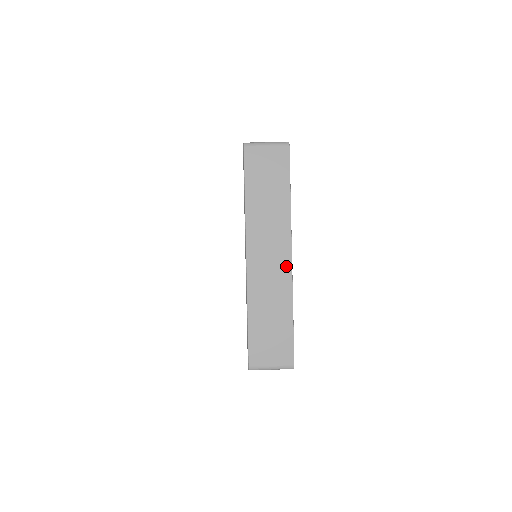
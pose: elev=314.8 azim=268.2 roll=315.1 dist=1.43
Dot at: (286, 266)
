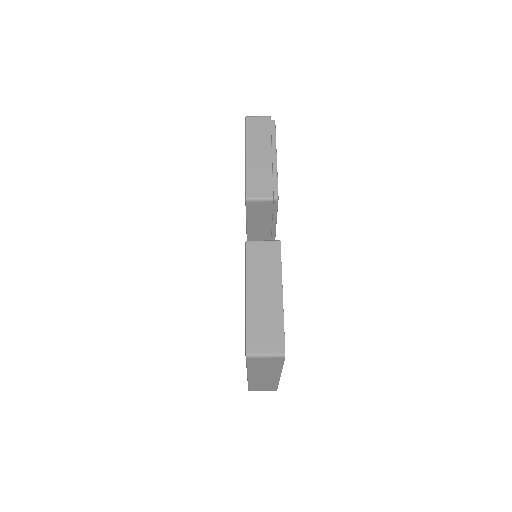
Dot at: (276, 379)
